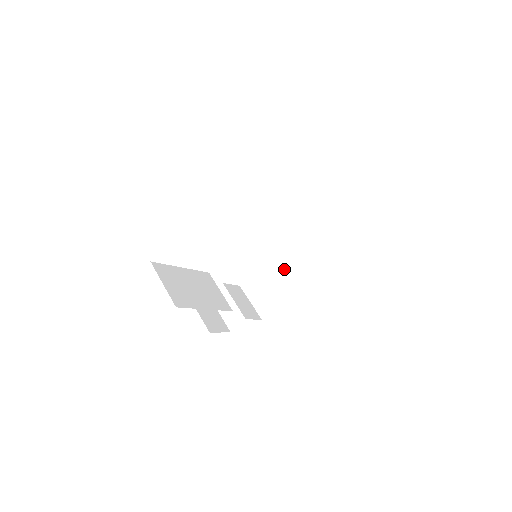
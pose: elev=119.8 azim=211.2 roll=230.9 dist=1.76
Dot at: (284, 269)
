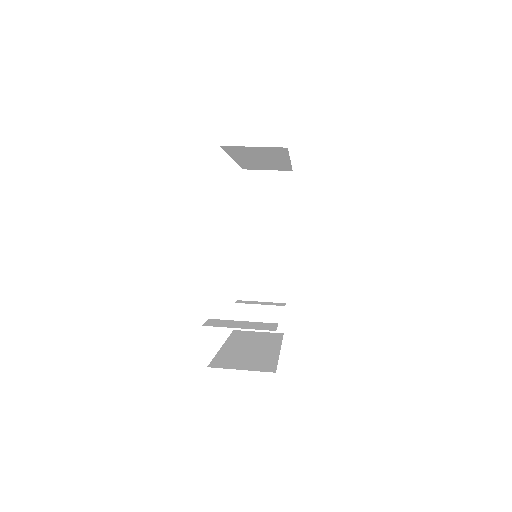
Dot at: (247, 348)
